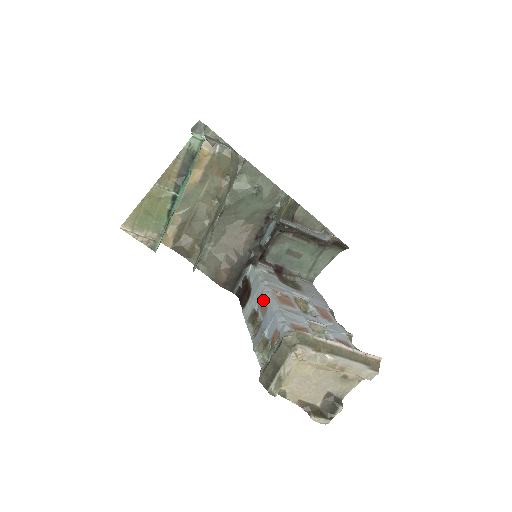
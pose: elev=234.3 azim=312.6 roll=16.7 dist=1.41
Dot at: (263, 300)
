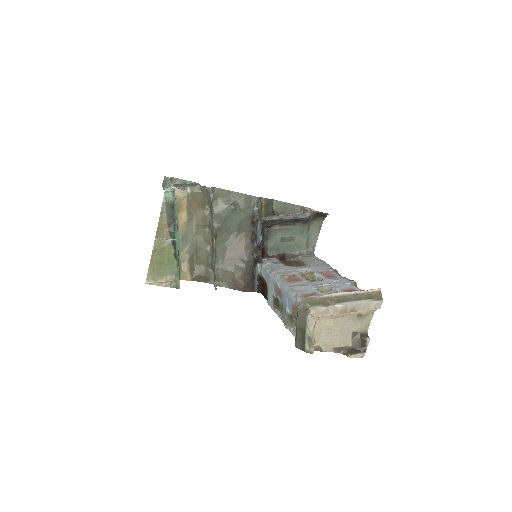
Dot at: (276, 287)
